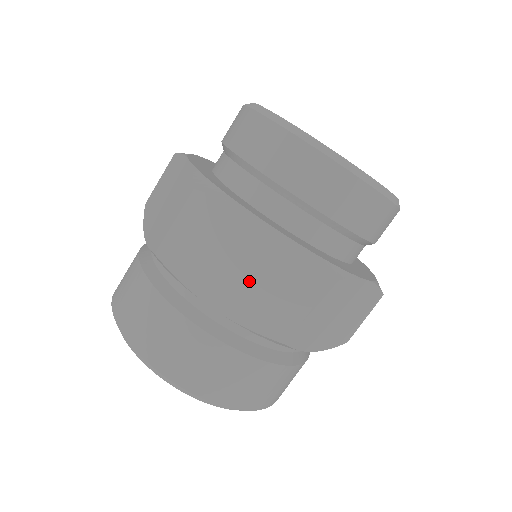
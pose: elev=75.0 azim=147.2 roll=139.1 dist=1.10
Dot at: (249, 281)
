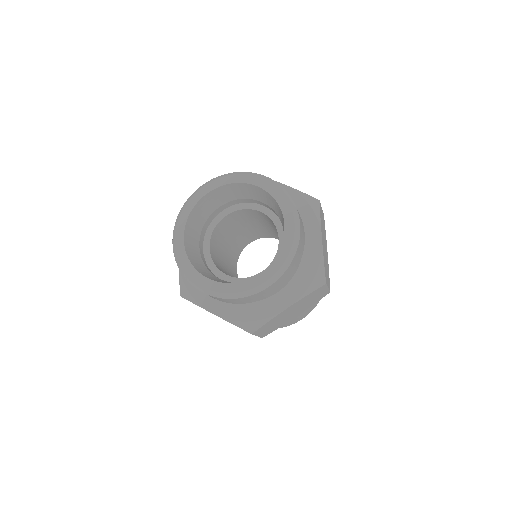
Dot at: (299, 309)
